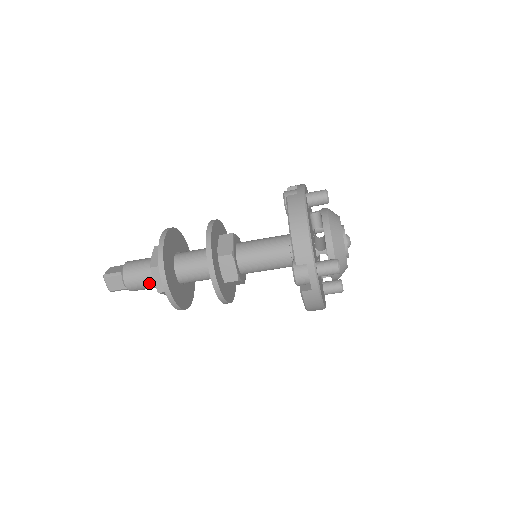
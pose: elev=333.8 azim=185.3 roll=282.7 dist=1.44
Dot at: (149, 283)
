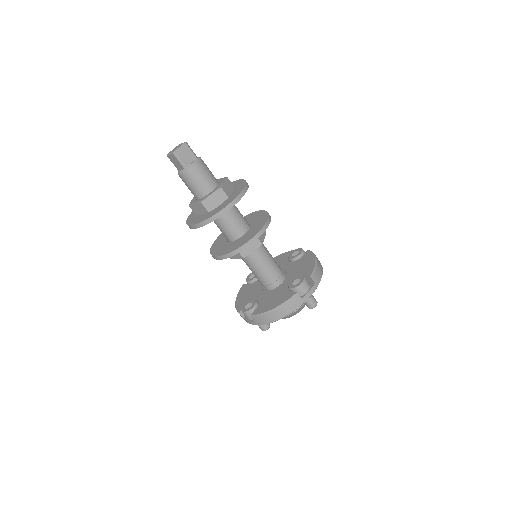
Dot at: (192, 193)
